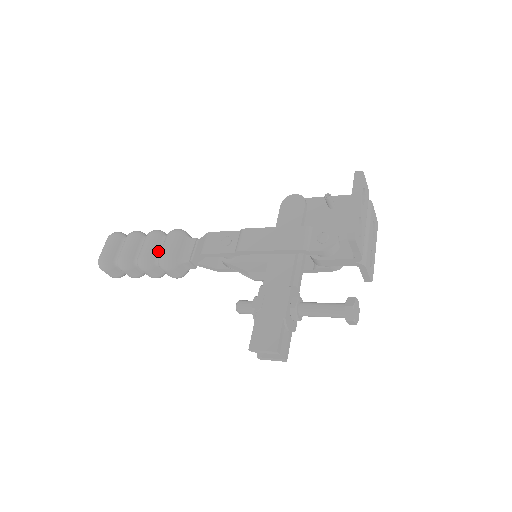
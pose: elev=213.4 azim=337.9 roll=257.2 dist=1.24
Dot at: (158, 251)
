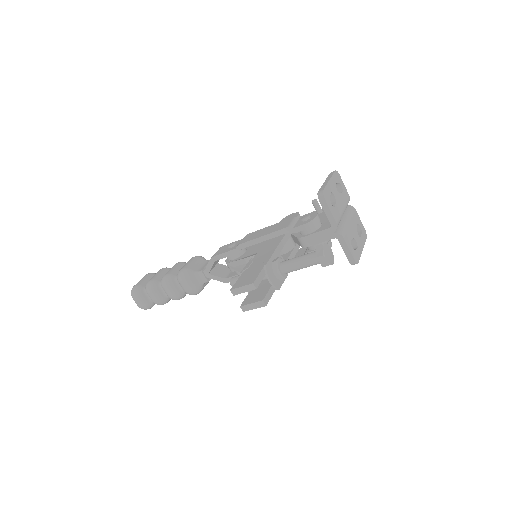
Dot at: occluded
